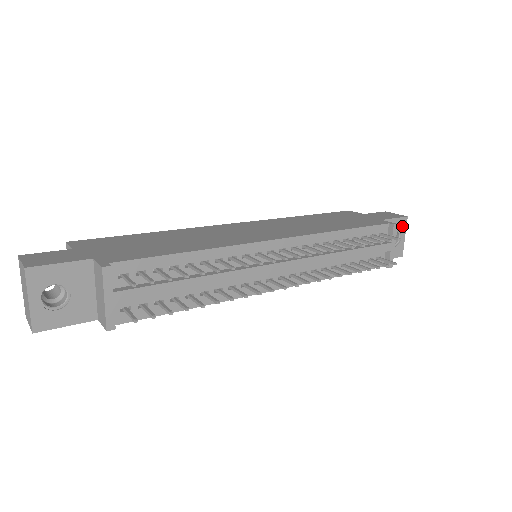
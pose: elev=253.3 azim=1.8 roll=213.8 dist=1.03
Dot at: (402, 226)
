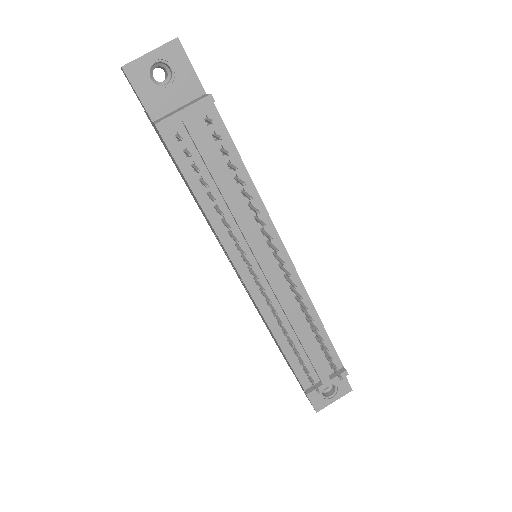
Dot at: (342, 390)
